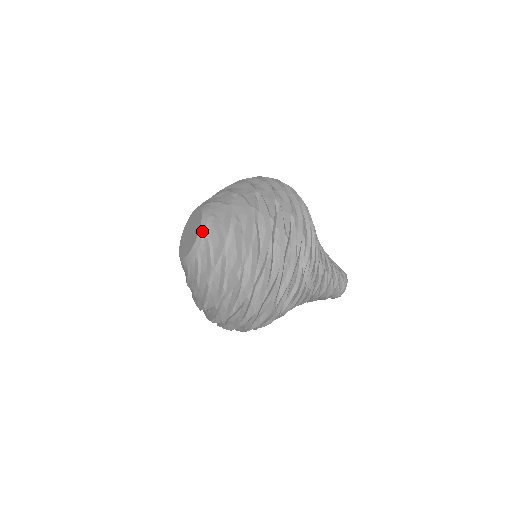
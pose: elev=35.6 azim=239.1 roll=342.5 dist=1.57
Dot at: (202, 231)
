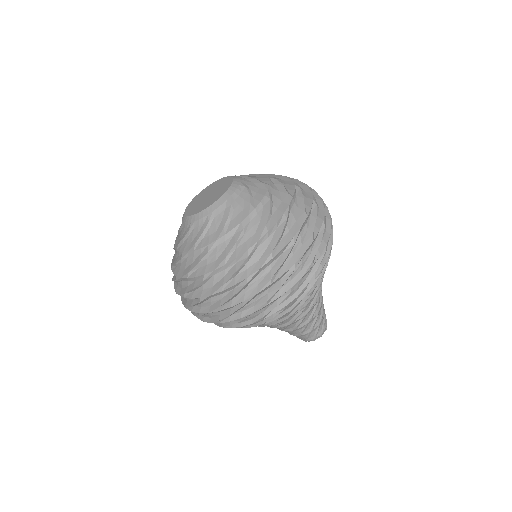
Dot at: (228, 194)
